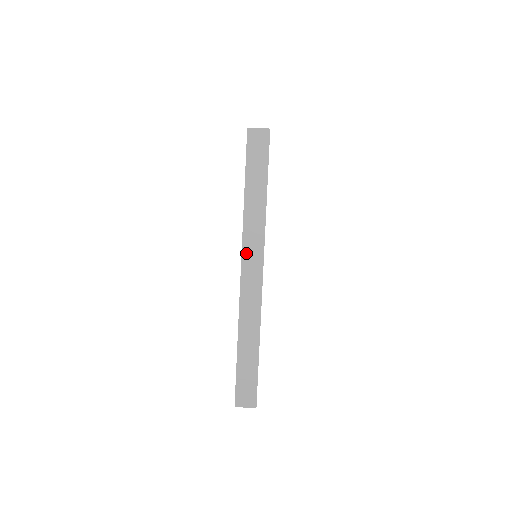
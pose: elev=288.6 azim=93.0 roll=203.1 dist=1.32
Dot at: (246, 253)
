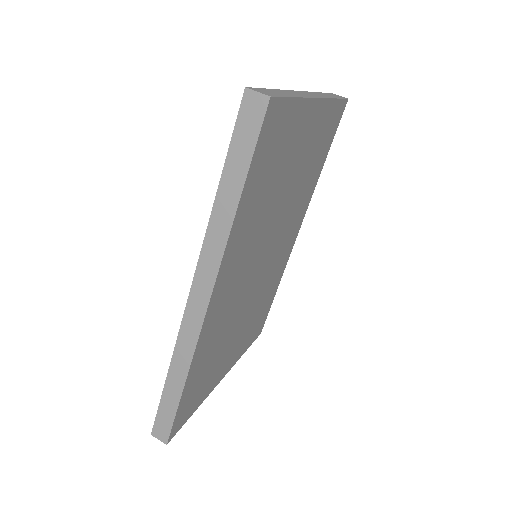
Dot at: (309, 93)
